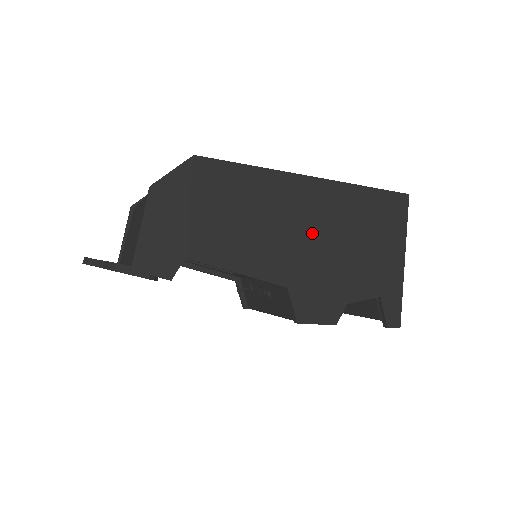
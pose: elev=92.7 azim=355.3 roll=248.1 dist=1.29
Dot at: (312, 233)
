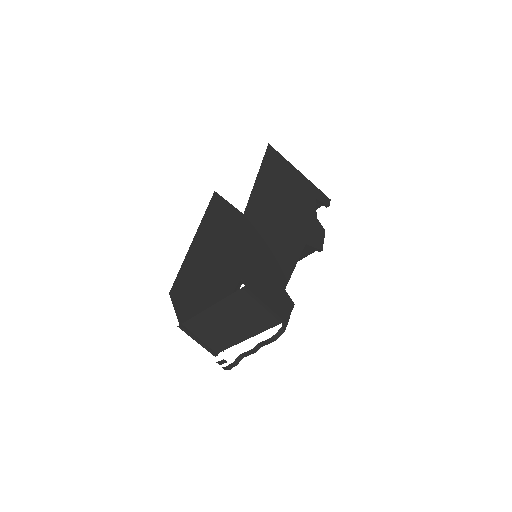
Dot at: (281, 212)
